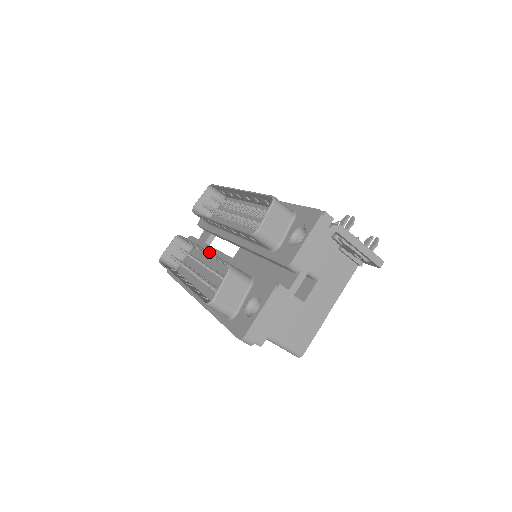
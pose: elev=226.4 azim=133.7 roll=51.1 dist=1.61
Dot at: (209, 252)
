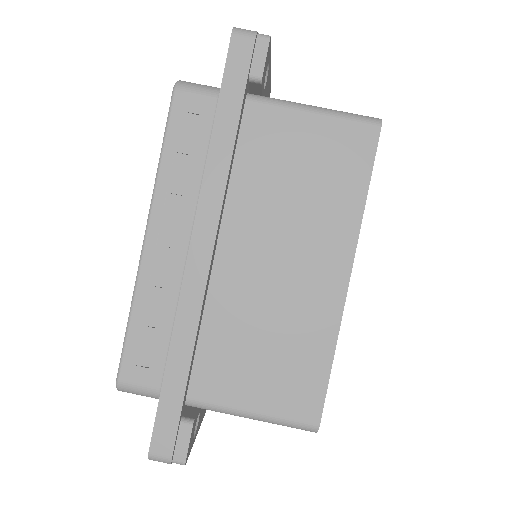
Dot at: occluded
